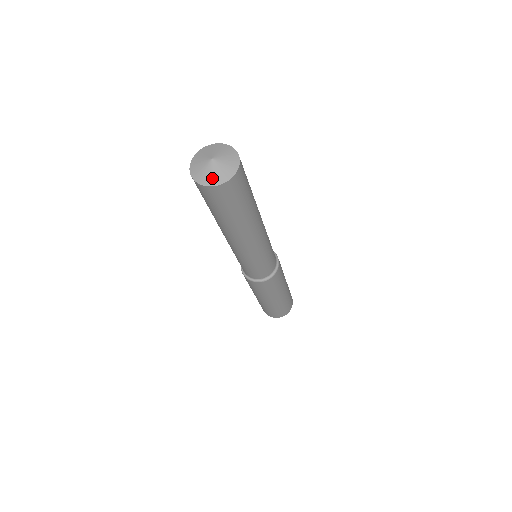
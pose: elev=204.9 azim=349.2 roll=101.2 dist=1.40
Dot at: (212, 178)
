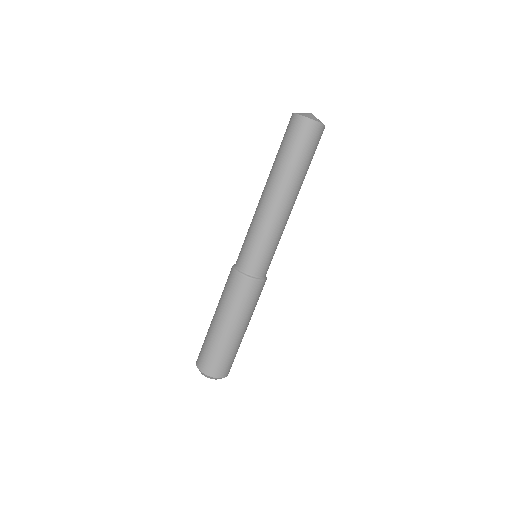
Dot at: (310, 116)
